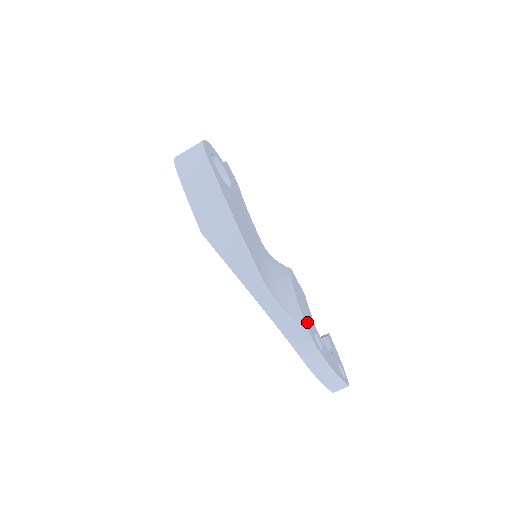
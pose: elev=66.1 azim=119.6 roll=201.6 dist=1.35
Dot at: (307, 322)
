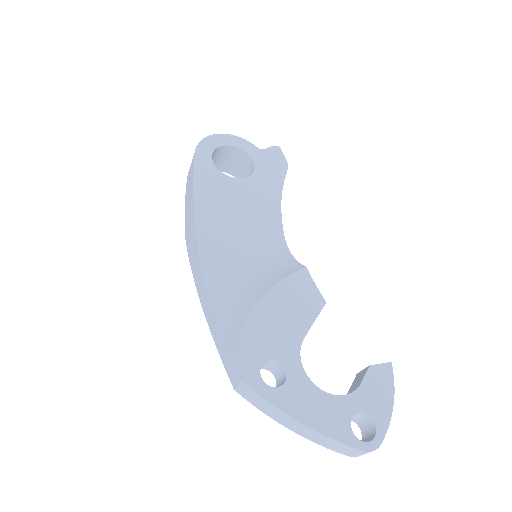
Dot at: (253, 342)
